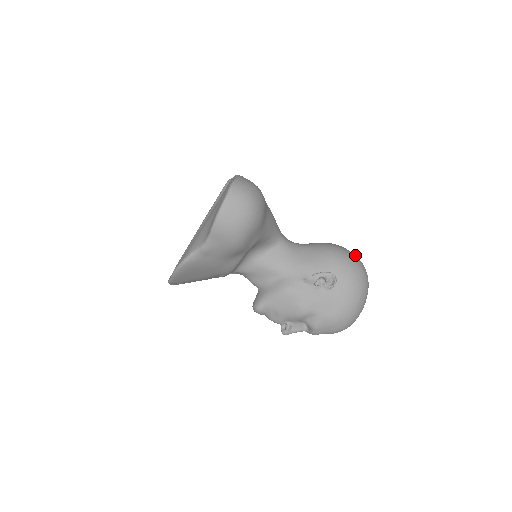
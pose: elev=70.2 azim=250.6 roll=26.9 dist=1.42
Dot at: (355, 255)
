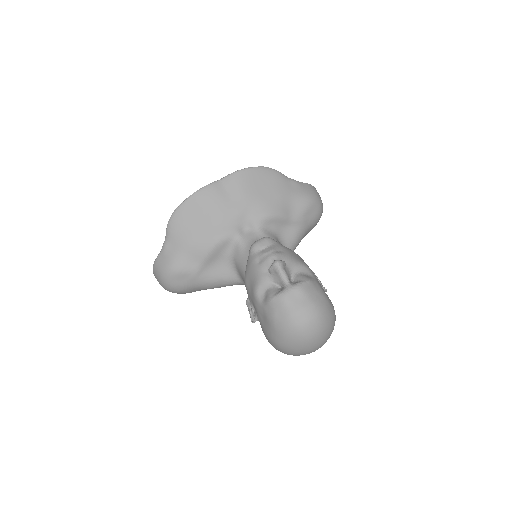
Dot at: occluded
